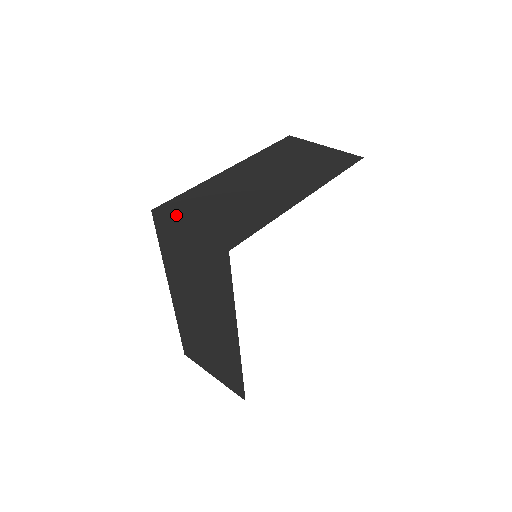
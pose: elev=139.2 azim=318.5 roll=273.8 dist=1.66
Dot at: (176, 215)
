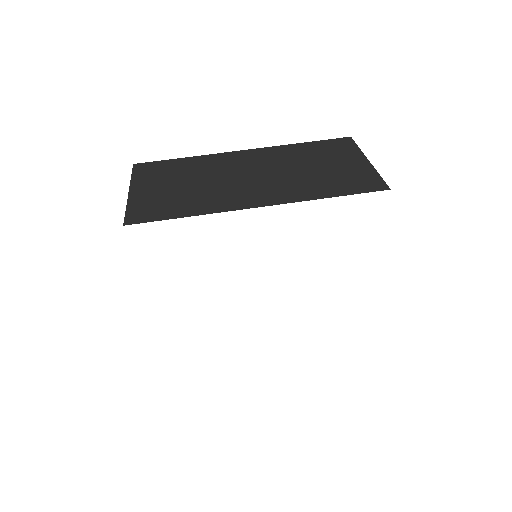
Dot at: (140, 176)
